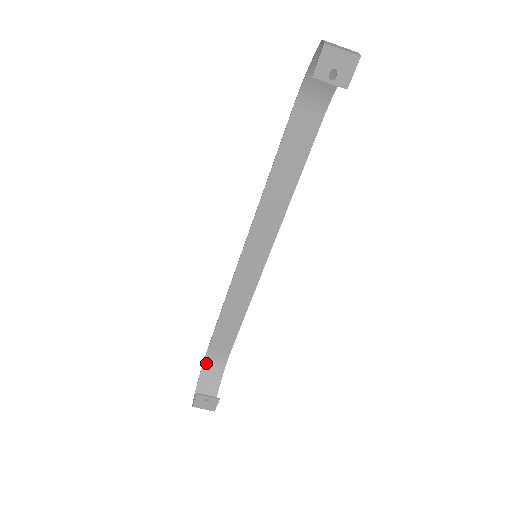
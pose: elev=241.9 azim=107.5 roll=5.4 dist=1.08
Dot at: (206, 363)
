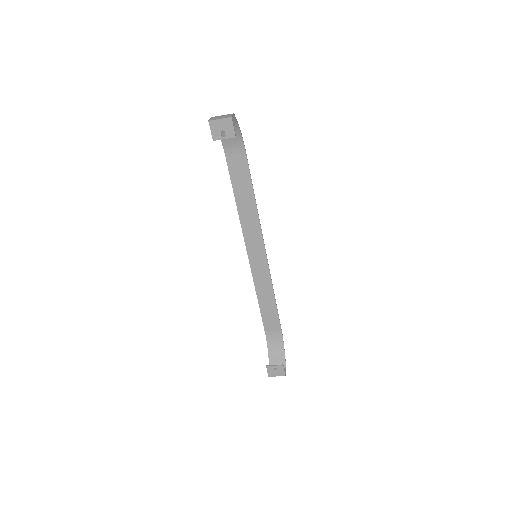
Dot at: (269, 344)
